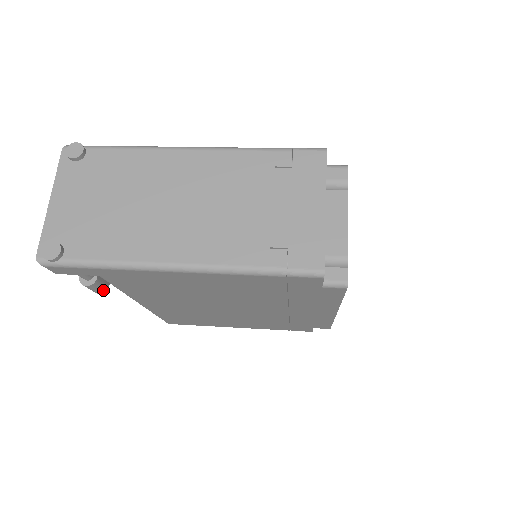
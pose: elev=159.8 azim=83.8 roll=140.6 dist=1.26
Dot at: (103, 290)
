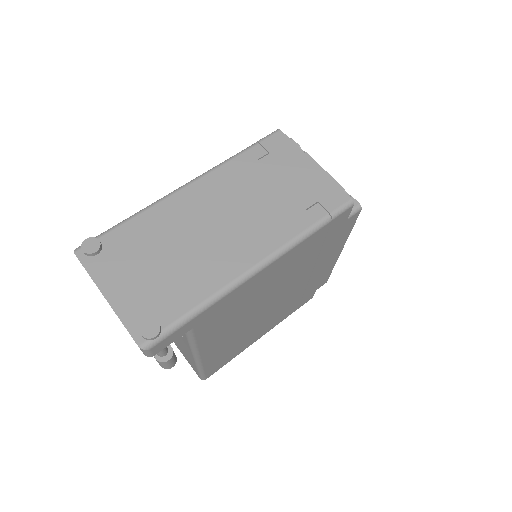
Dot at: (175, 360)
